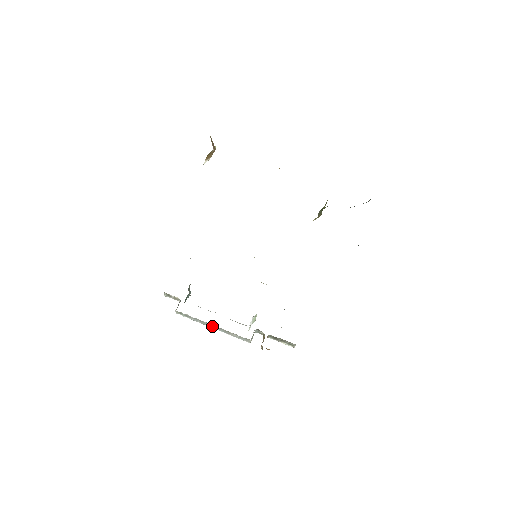
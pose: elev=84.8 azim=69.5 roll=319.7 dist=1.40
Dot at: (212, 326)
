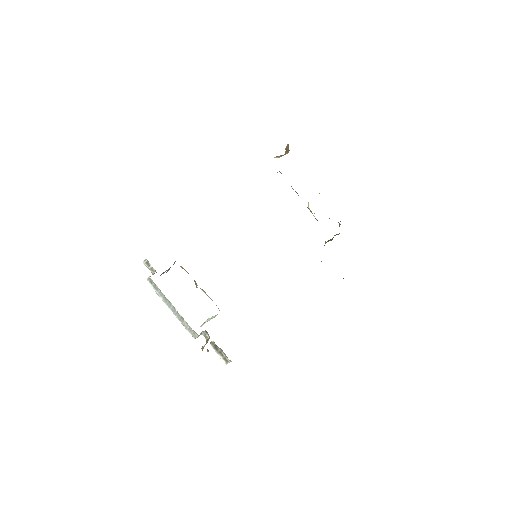
Dot at: (171, 307)
